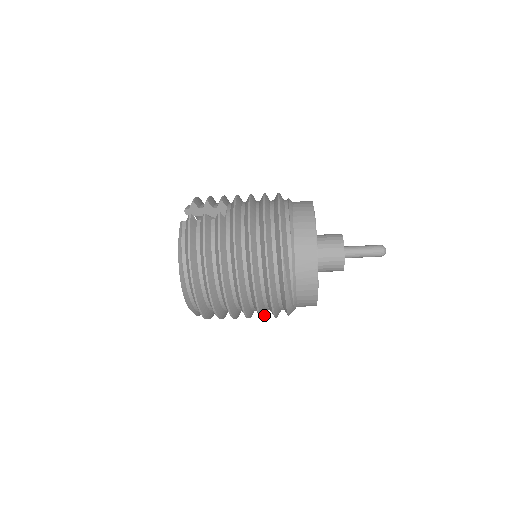
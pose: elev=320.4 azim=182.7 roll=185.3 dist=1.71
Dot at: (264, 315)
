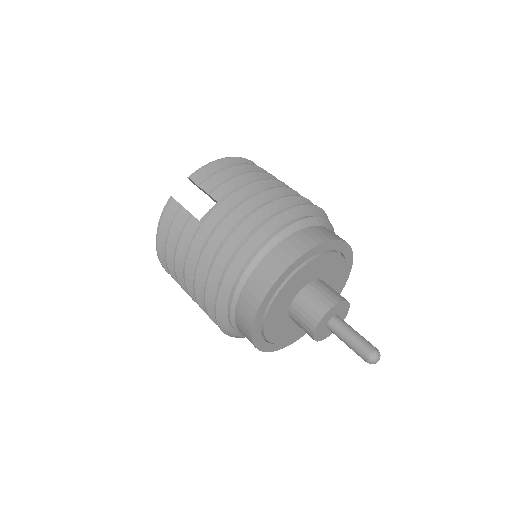
Dot at: occluded
